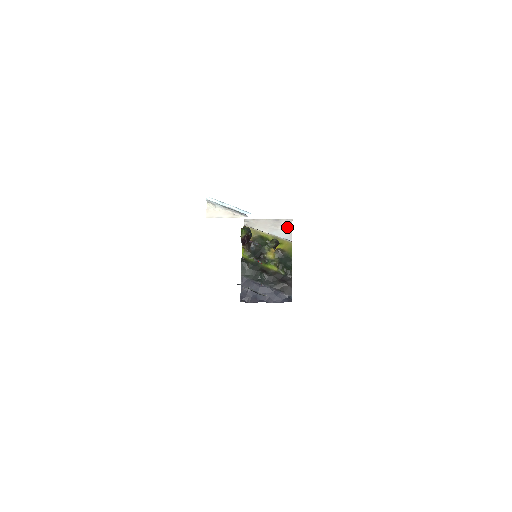
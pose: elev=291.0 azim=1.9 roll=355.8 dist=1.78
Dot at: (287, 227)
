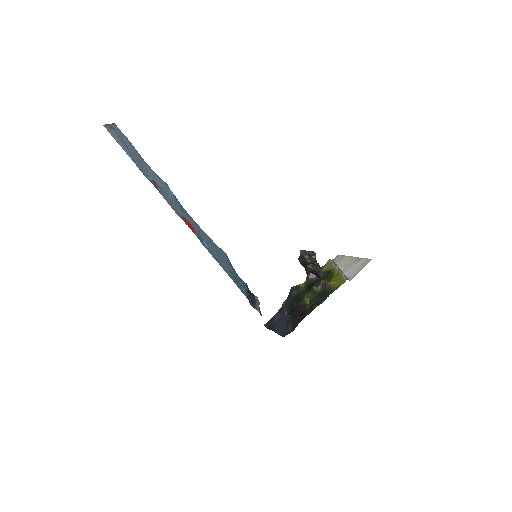
Dot at: (360, 266)
